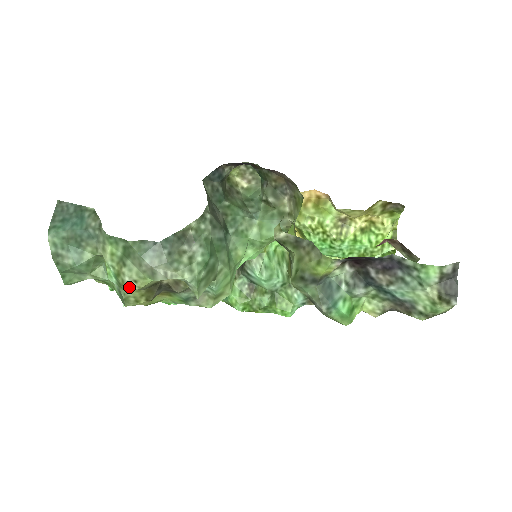
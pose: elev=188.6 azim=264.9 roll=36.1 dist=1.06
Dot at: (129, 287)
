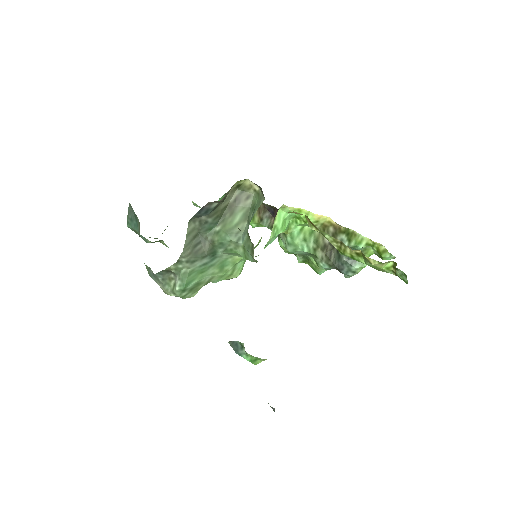
Dot at: occluded
